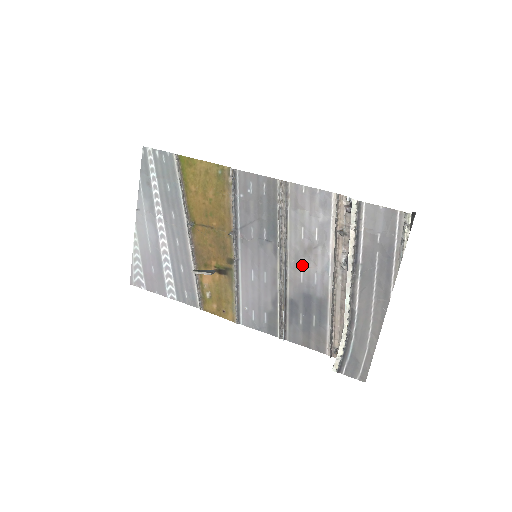
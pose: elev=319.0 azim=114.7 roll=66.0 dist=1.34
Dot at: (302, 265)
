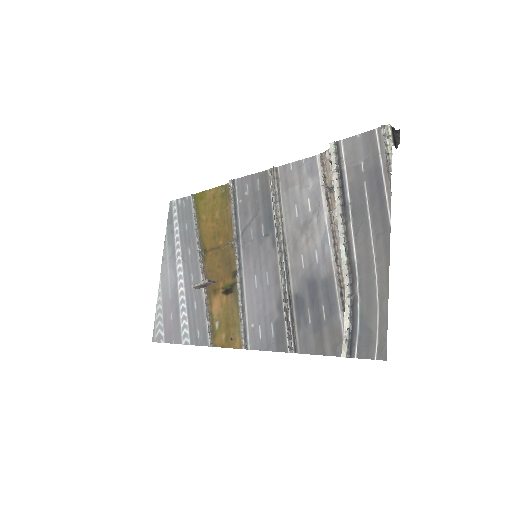
Dot at: (301, 247)
